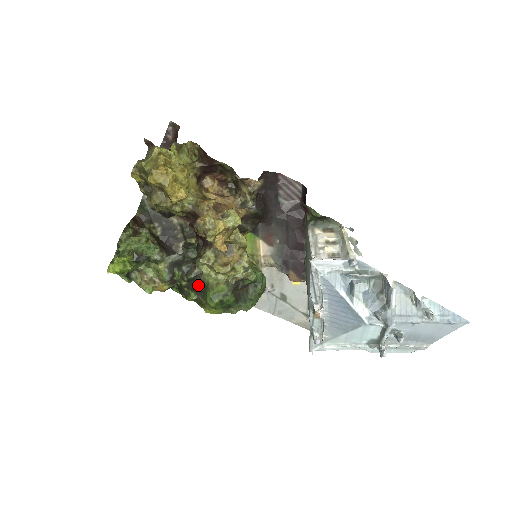
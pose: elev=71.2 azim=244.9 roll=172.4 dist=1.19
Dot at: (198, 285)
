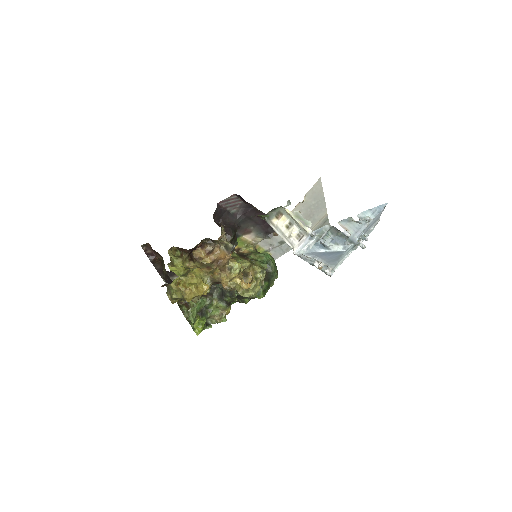
Dot at: occluded
